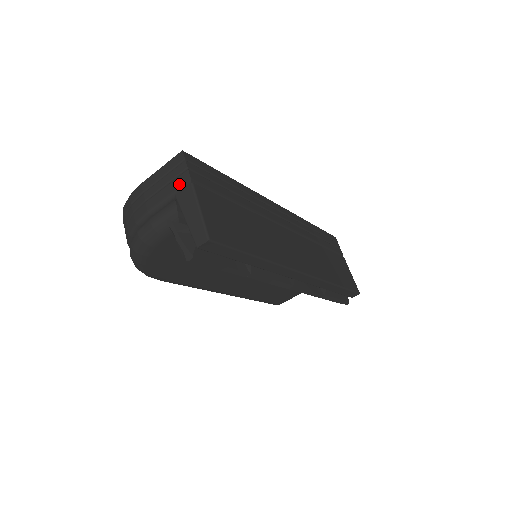
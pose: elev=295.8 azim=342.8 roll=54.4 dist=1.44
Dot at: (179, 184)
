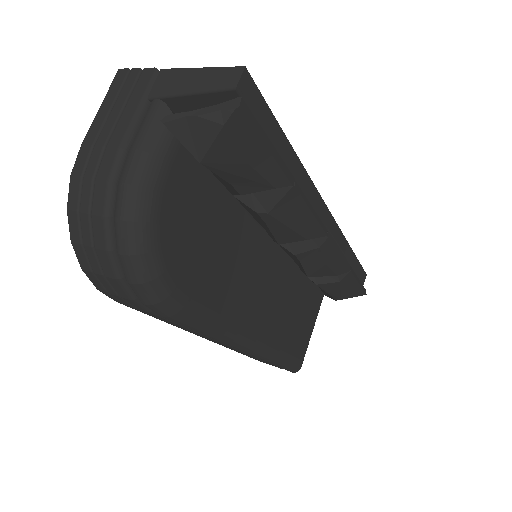
Dot at: (144, 86)
